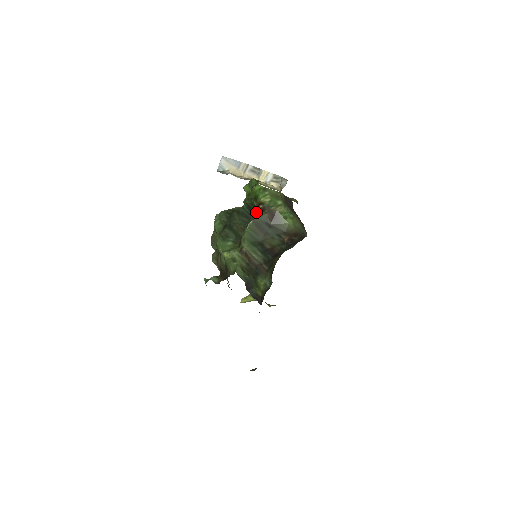
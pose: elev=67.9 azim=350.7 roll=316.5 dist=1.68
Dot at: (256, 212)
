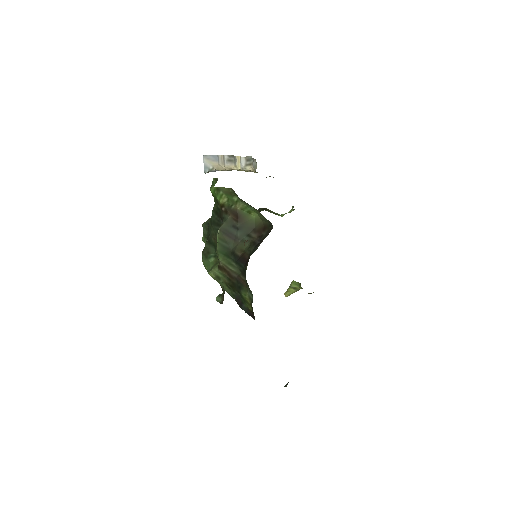
Dot at: (222, 217)
